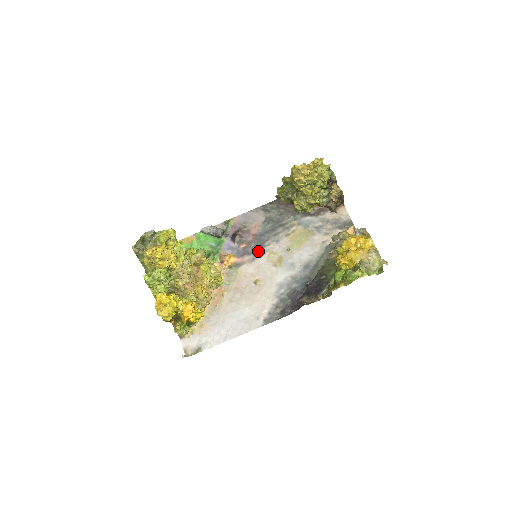
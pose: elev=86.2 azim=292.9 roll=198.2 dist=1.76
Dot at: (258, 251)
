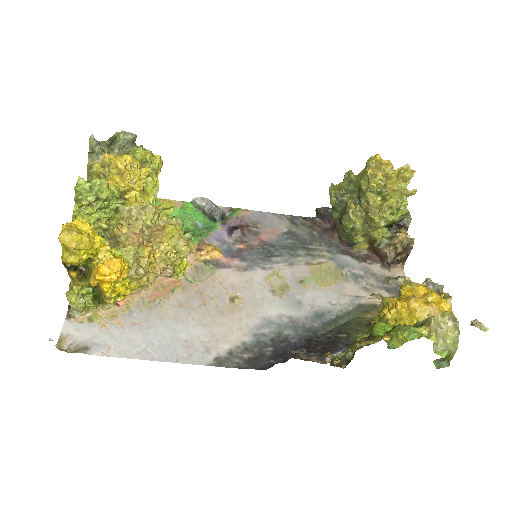
Dot at: (258, 262)
